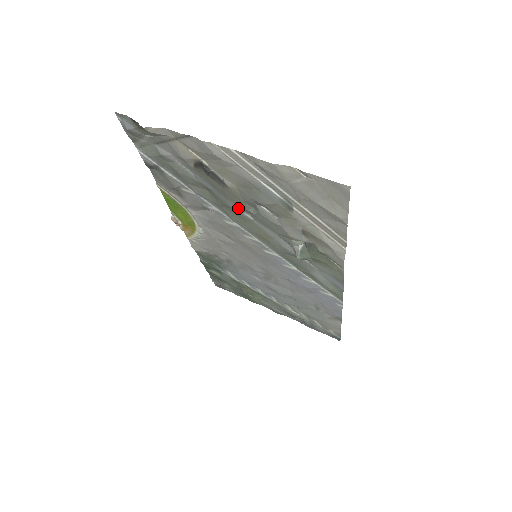
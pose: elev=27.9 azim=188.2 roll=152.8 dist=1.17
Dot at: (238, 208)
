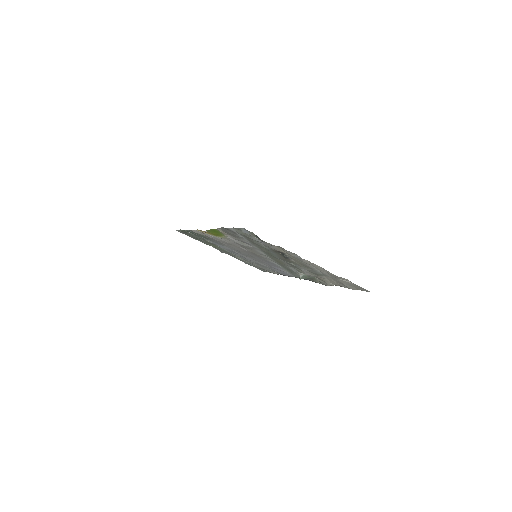
Dot at: (281, 259)
